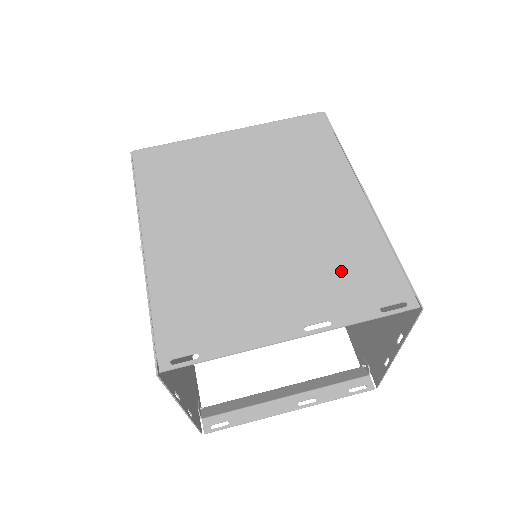
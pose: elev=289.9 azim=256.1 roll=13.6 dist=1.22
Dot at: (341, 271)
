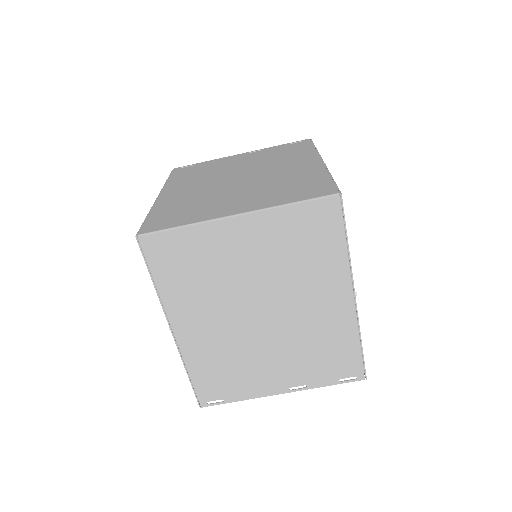
Dot at: (320, 357)
